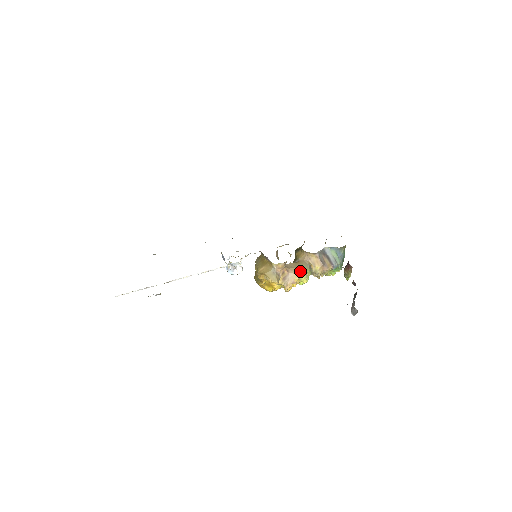
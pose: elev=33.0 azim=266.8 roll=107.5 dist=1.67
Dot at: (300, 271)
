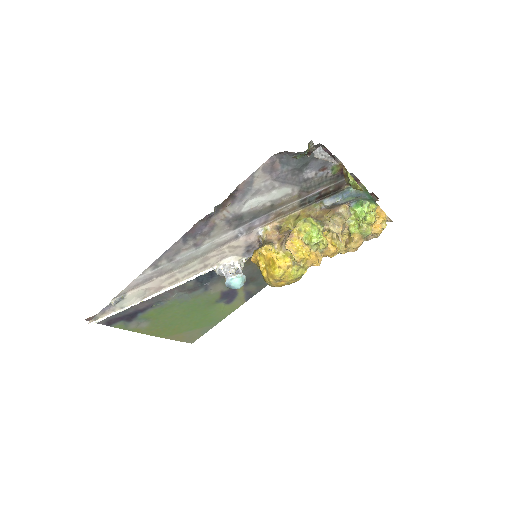
Dot at: occluded
